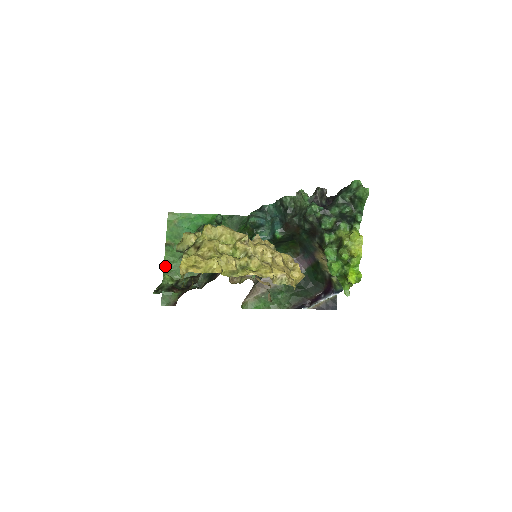
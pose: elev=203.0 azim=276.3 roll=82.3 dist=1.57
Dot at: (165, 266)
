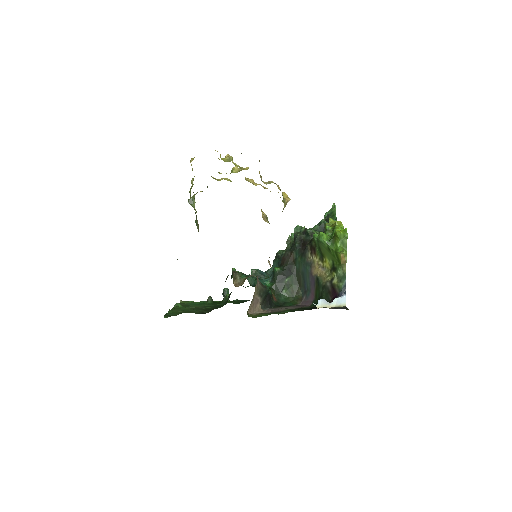
Dot at: (172, 309)
